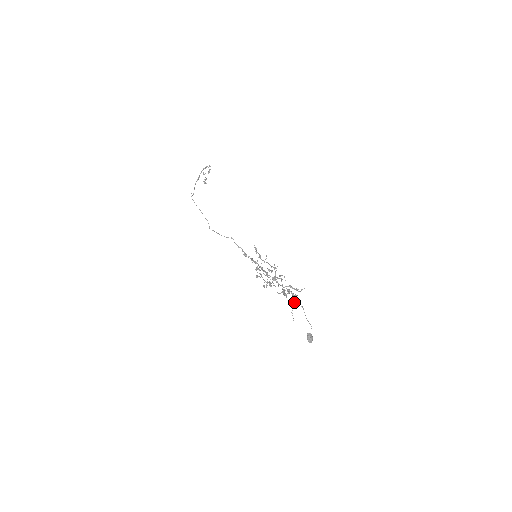
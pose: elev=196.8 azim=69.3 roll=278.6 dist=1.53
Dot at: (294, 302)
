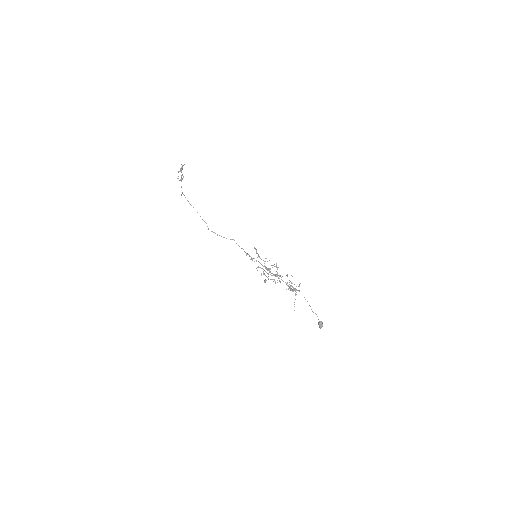
Dot at: occluded
